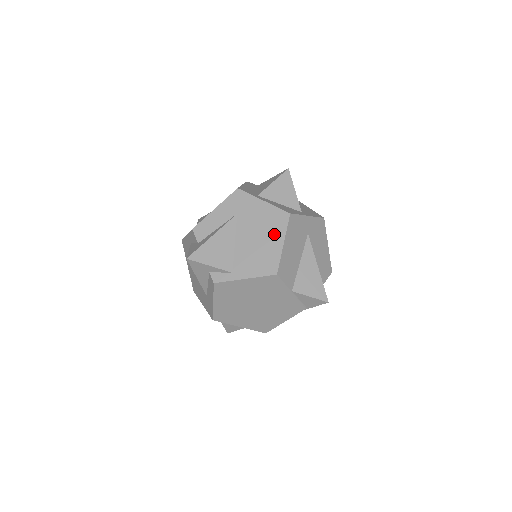
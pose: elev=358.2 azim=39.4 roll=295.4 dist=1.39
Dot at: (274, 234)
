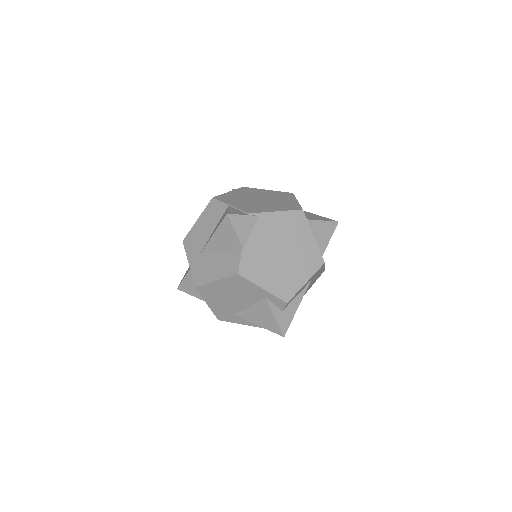
Dot at: occluded
